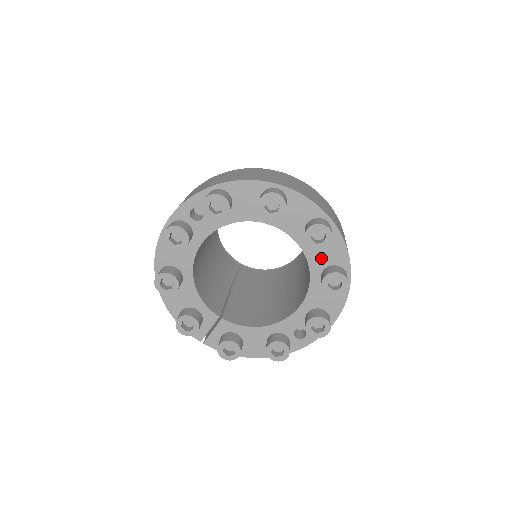
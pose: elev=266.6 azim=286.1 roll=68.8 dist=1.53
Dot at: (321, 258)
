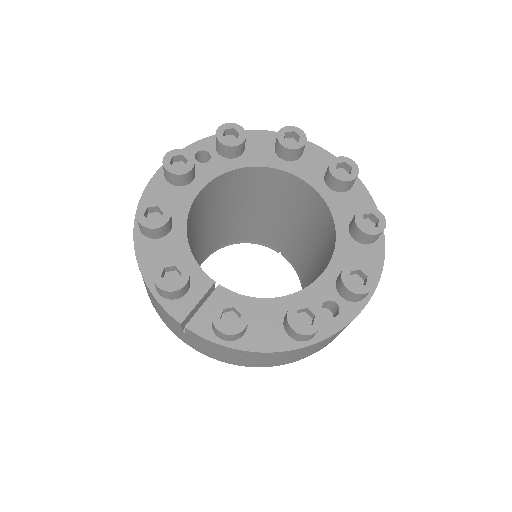
Dot at: (346, 209)
